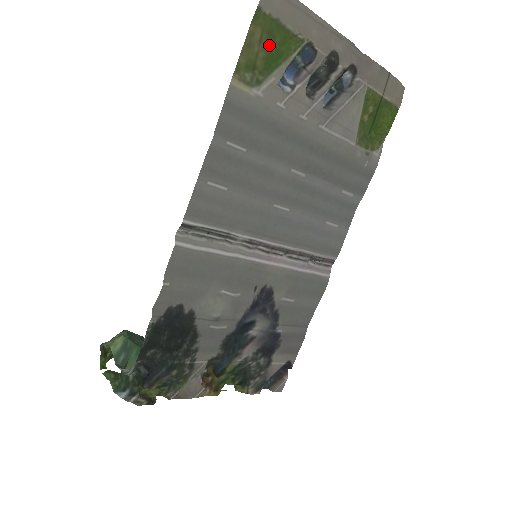
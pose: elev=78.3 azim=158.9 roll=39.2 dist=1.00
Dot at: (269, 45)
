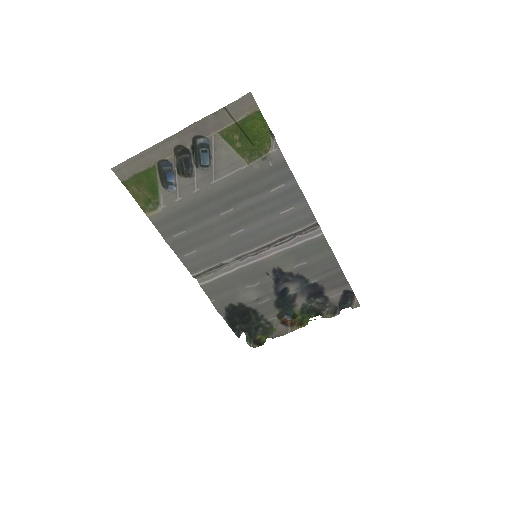
Dot at: (144, 186)
